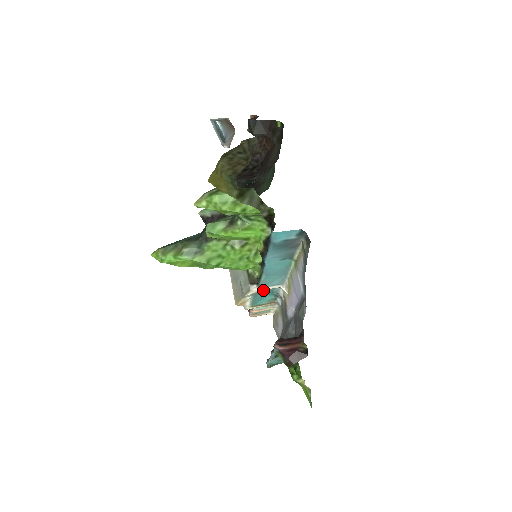
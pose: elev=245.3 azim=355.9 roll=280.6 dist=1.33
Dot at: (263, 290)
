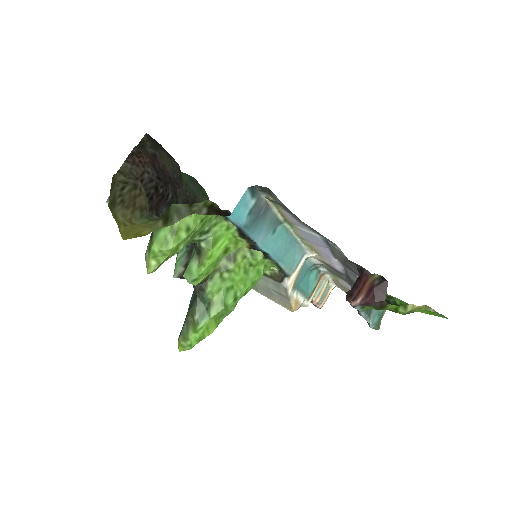
Dot at: (297, 275)
